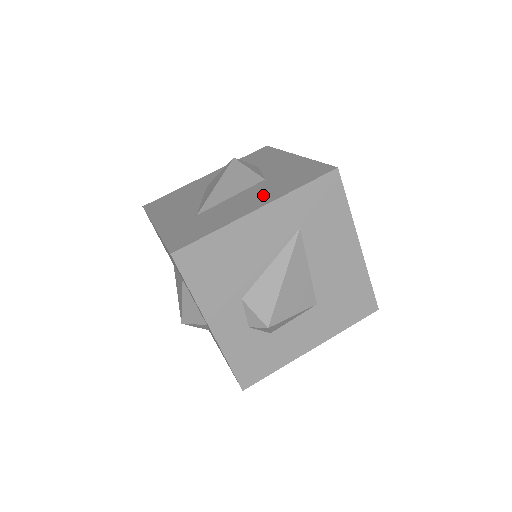
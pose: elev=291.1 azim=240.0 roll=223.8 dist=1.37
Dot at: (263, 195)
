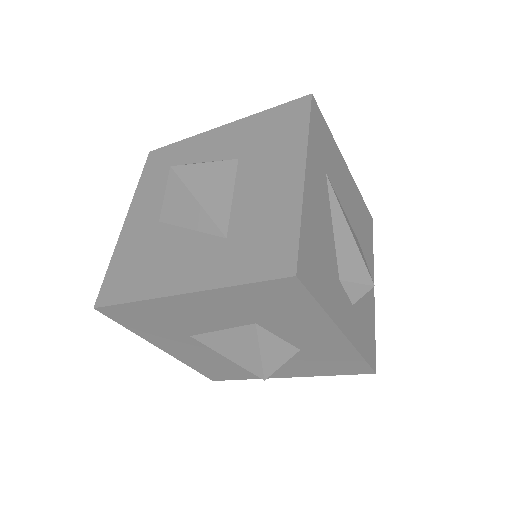
Dot at: (278, 163)
